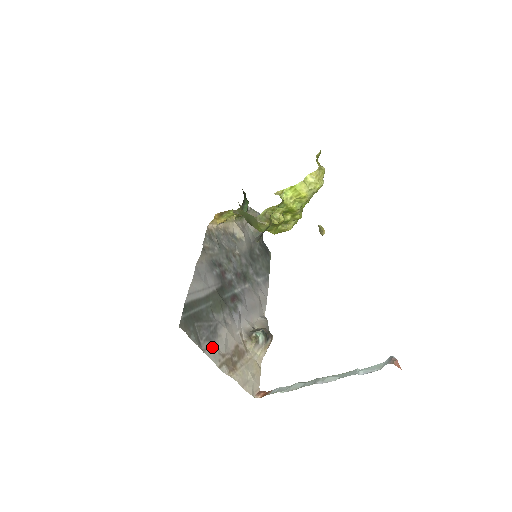
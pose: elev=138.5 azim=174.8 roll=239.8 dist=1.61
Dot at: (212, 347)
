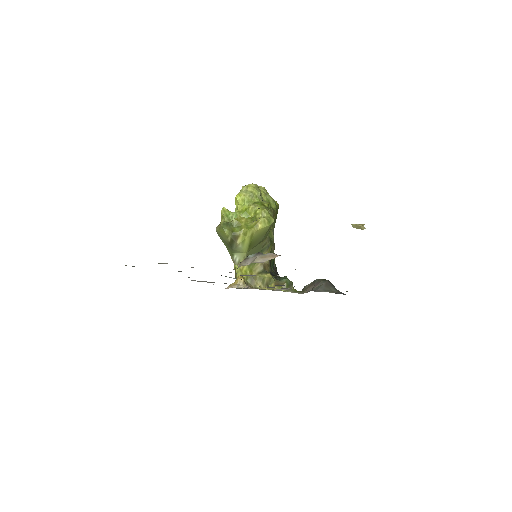
Dot at: occluded
